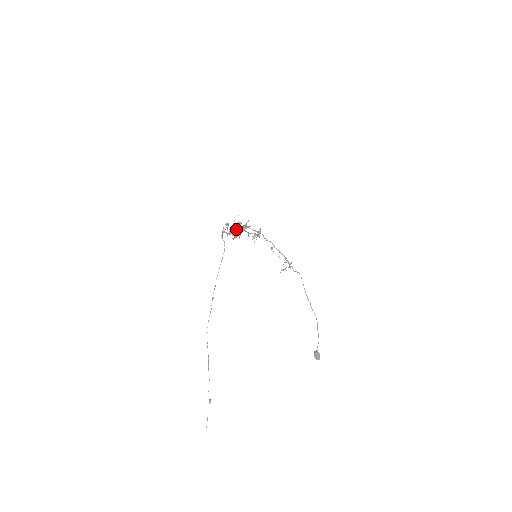
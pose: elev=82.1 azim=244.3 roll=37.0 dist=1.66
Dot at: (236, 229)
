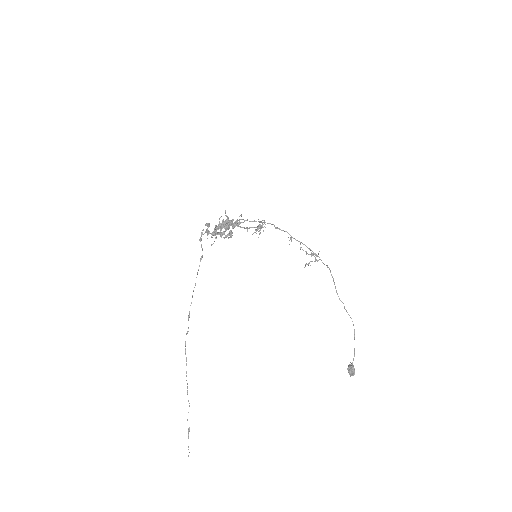
Dot at: occluded
